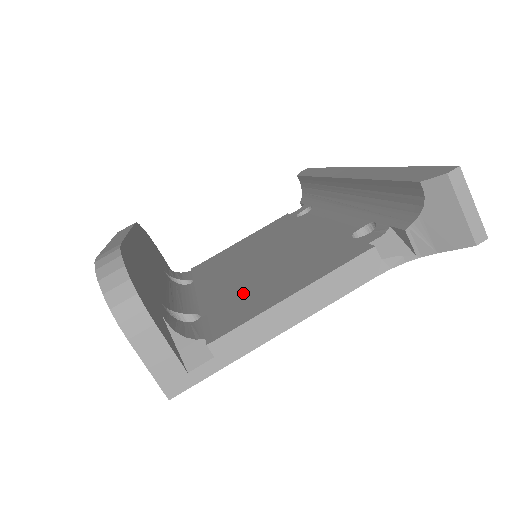
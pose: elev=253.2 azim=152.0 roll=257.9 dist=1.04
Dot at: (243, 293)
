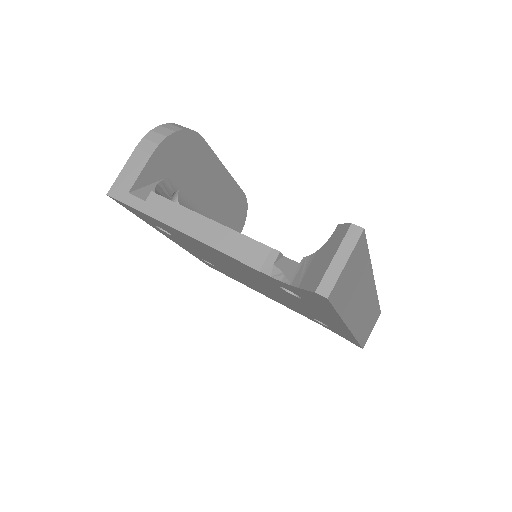
Dot at: occluded
